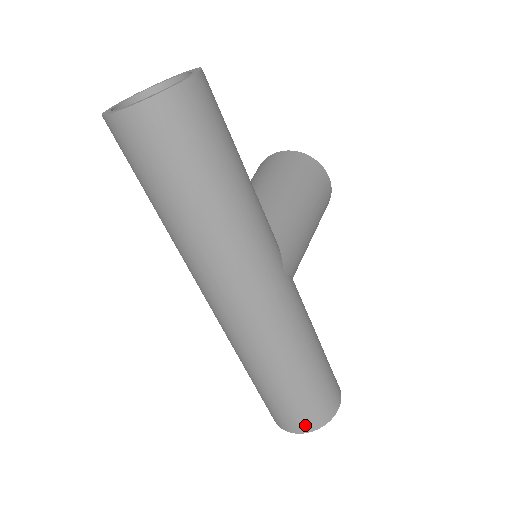
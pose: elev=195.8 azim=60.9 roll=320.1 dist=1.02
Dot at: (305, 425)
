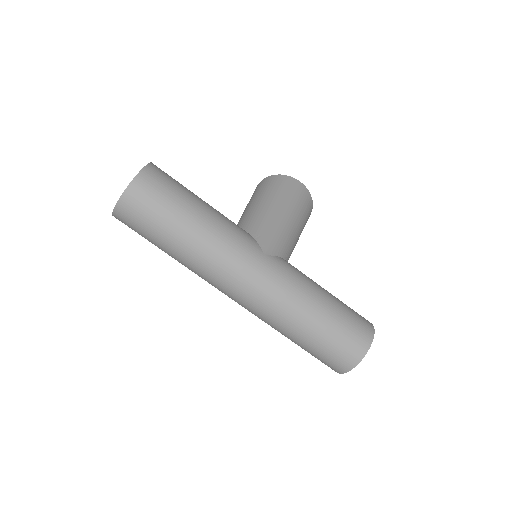
Dot at: (349, 361)
